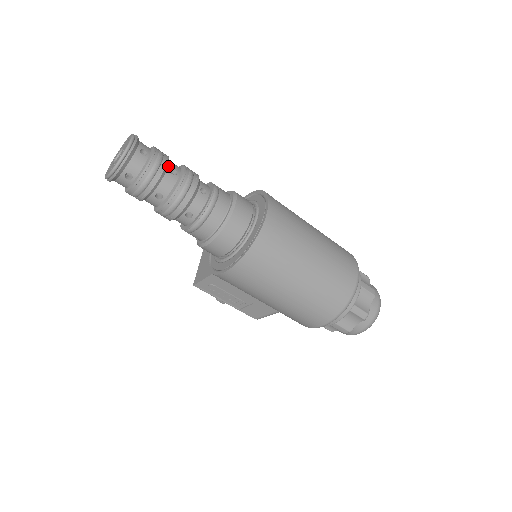
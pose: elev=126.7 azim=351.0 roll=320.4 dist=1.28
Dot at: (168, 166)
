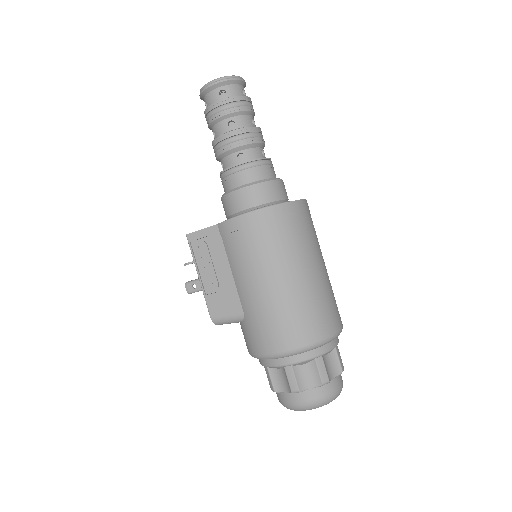
Dot at: (252, 116)
